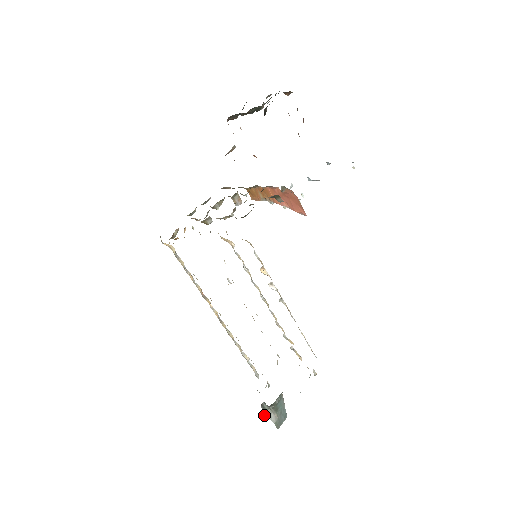
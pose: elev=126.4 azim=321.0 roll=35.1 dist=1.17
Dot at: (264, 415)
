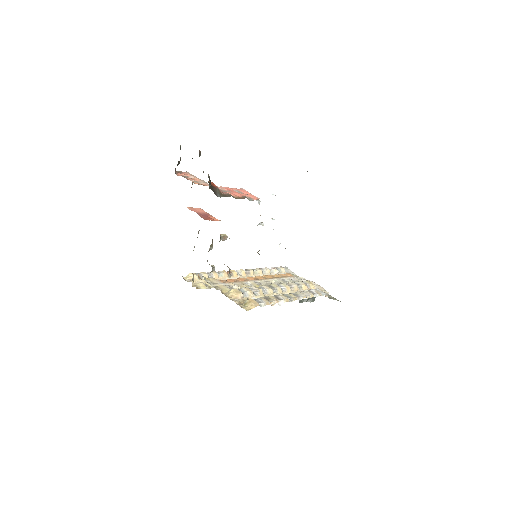
Dot at: occluded
